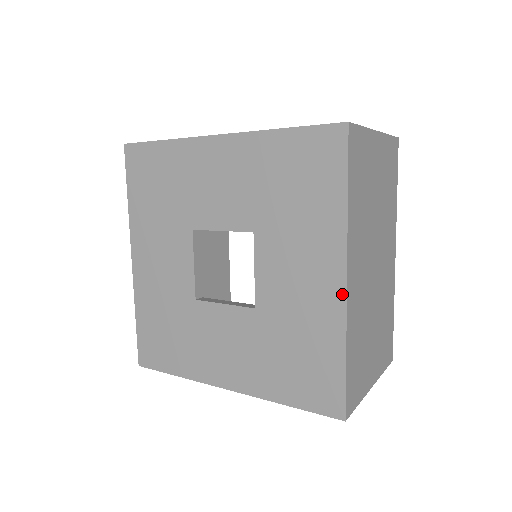
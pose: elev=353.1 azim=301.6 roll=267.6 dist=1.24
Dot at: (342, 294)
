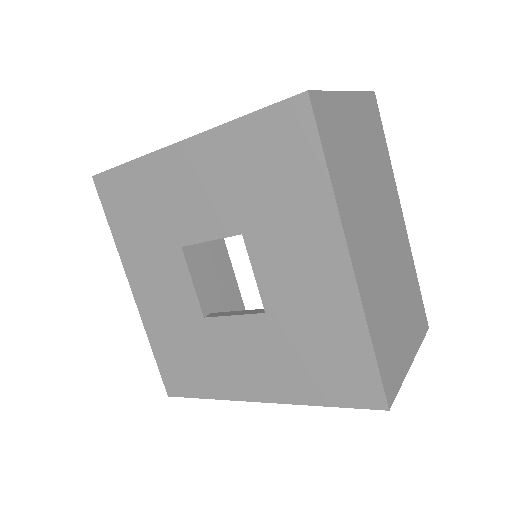
Dot at: (350, 277)
